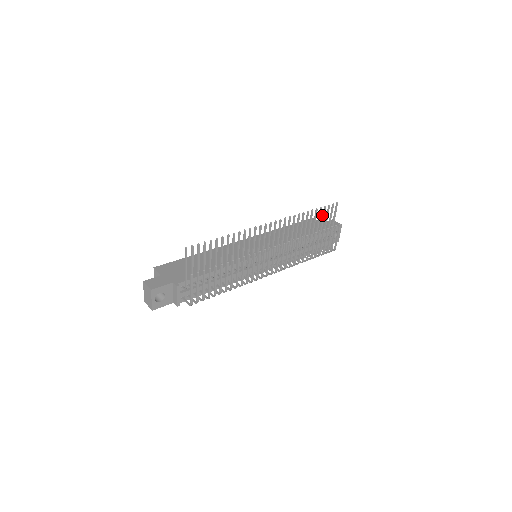
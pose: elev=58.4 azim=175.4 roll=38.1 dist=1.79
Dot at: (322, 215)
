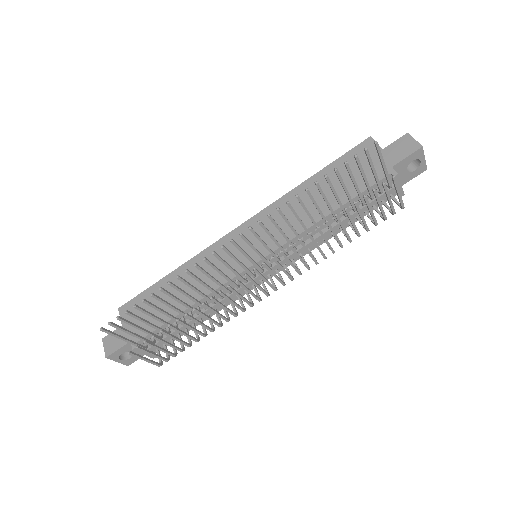
Dot at: occluded
